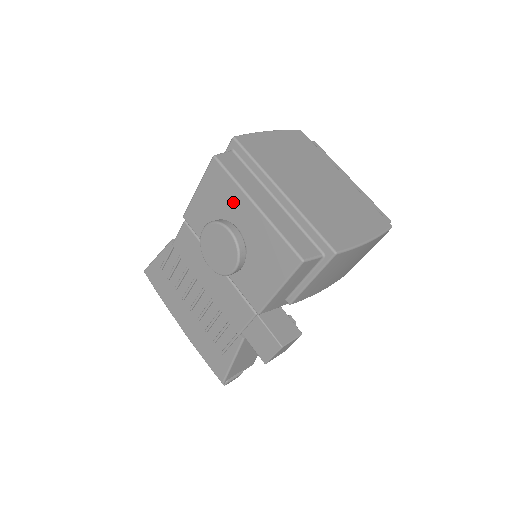
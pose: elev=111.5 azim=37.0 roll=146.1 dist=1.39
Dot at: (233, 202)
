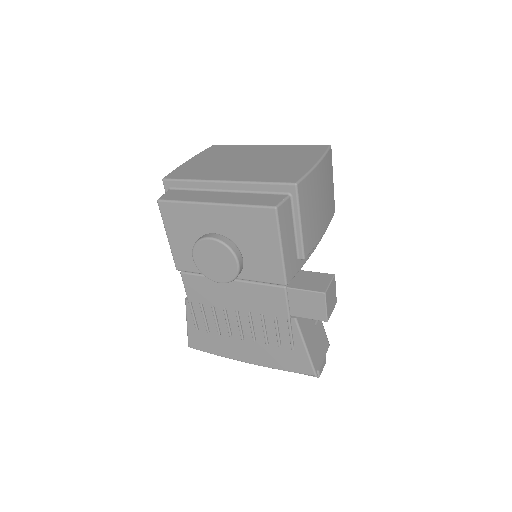
Dot at: (197, 219)
